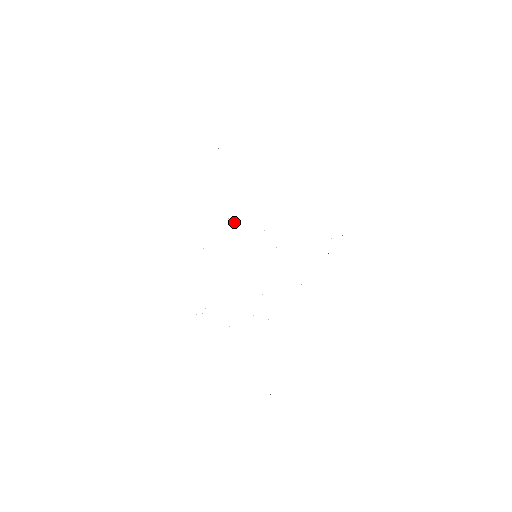
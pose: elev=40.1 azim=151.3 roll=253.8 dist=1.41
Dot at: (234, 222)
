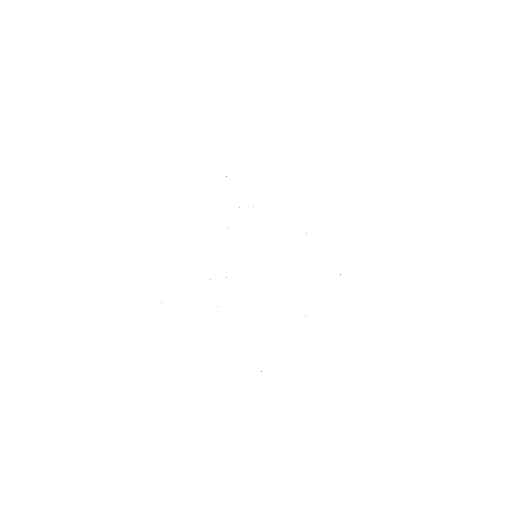
Dot at: occluded
